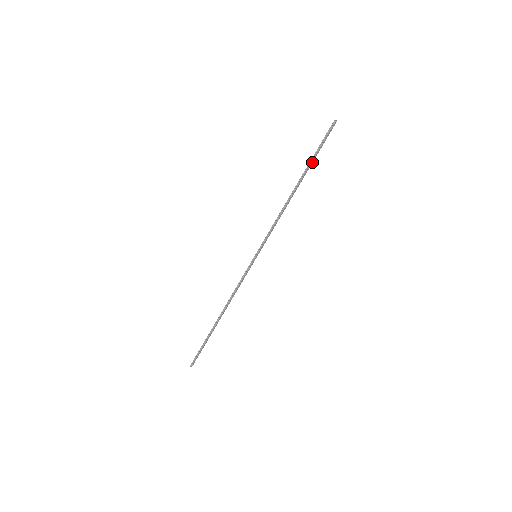
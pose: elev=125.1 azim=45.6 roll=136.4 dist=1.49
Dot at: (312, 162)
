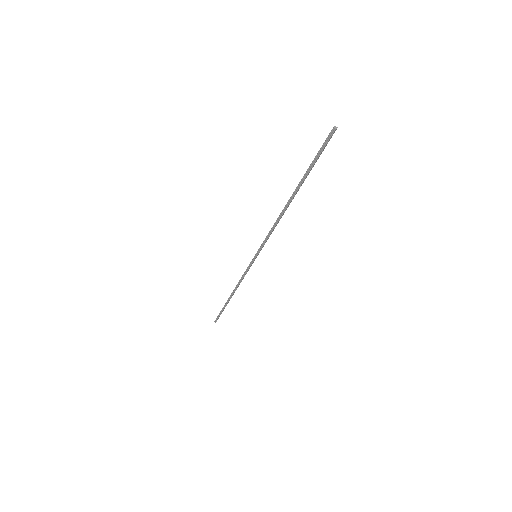
Dot at: (307, 175)
